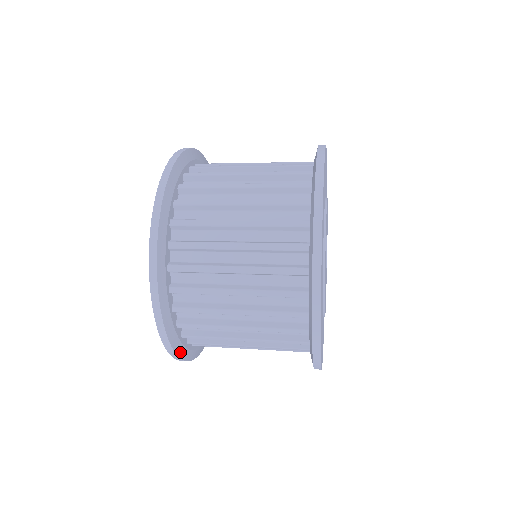
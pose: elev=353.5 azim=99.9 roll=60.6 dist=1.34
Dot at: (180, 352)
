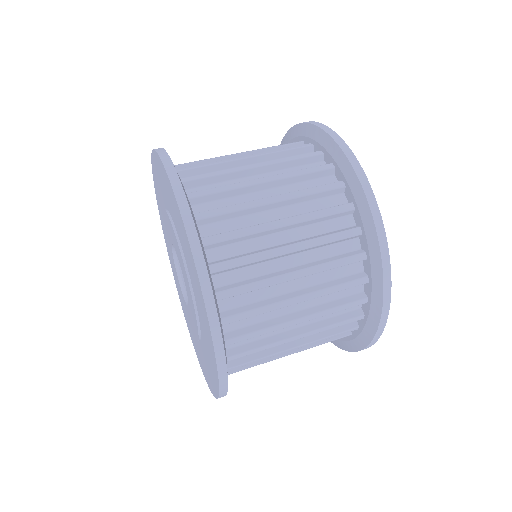
Dot at: occluded
